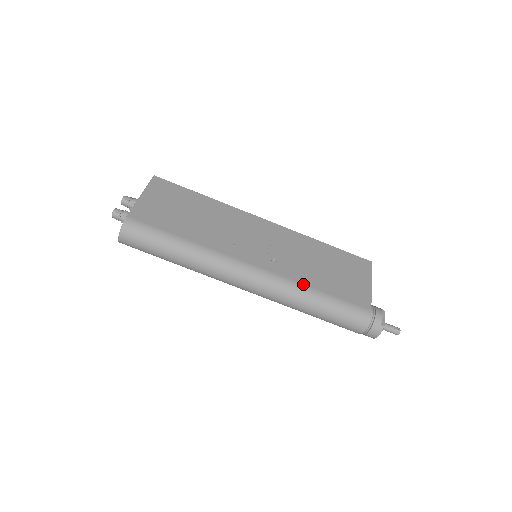
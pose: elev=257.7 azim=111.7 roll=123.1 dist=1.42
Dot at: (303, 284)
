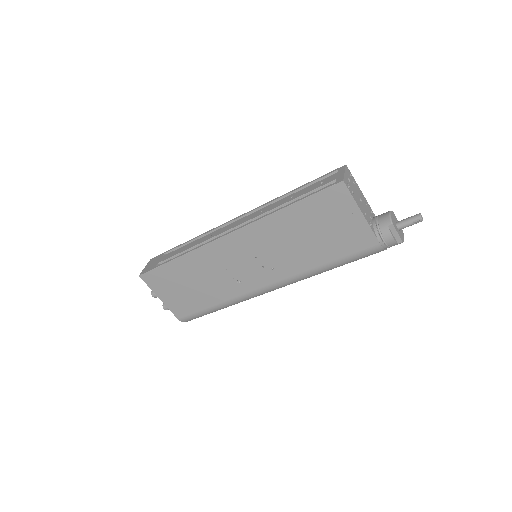
Dot at: (310, 270)
